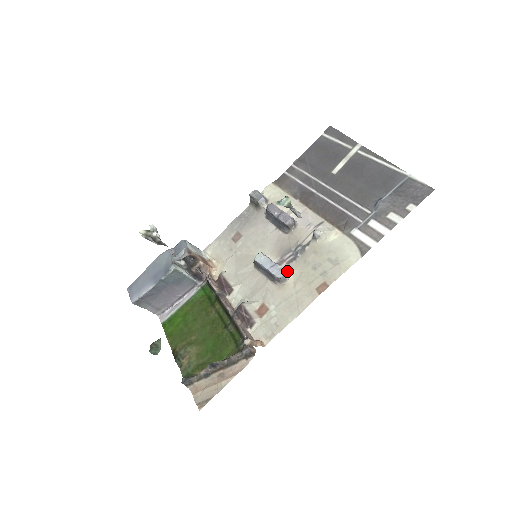
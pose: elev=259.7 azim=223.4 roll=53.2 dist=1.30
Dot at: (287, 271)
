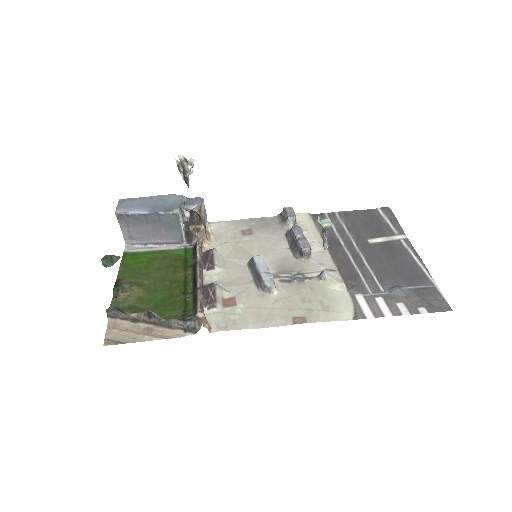
Dot at: (276, 286)
